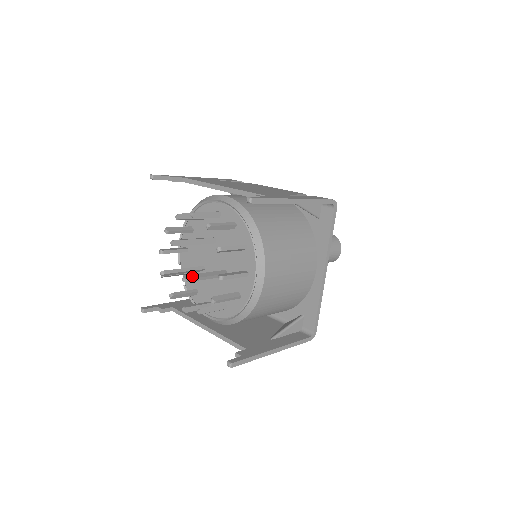
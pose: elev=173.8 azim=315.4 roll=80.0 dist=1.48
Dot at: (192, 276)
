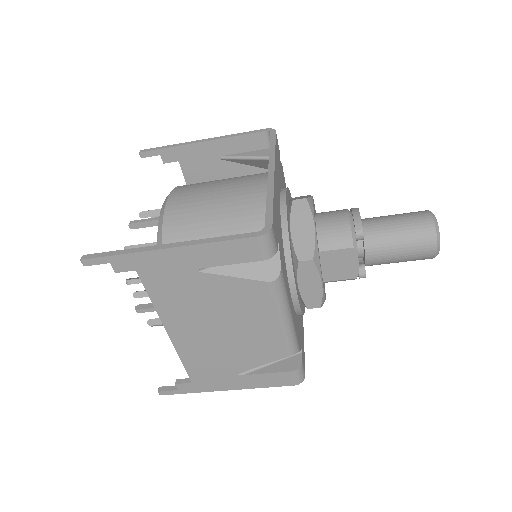
Dot at: occluded
